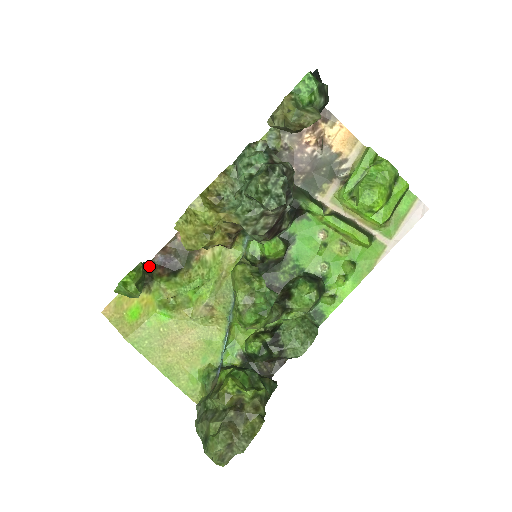
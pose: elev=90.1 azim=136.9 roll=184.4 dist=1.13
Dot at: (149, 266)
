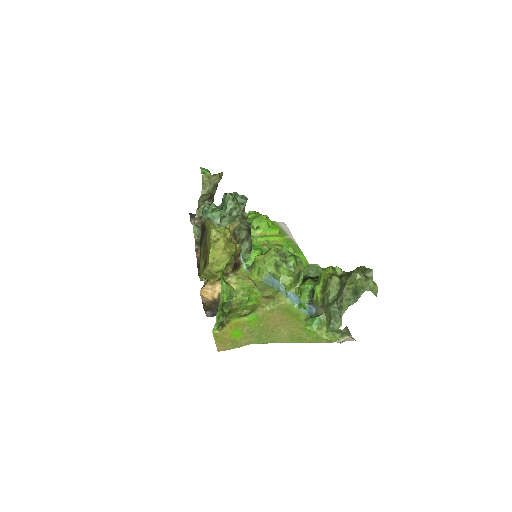
Dot at: occluded
